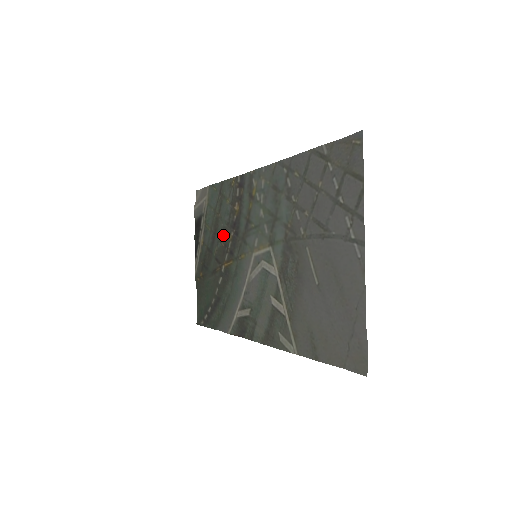
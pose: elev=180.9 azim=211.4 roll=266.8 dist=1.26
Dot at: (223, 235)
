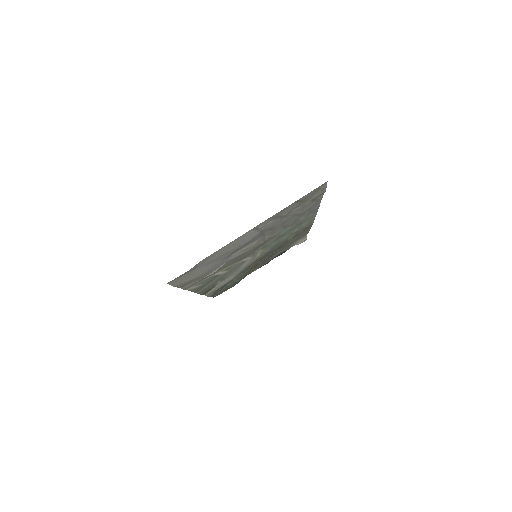
Dot at: occluded
